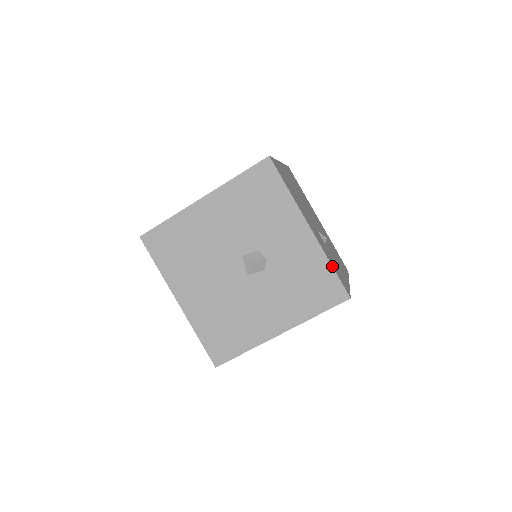
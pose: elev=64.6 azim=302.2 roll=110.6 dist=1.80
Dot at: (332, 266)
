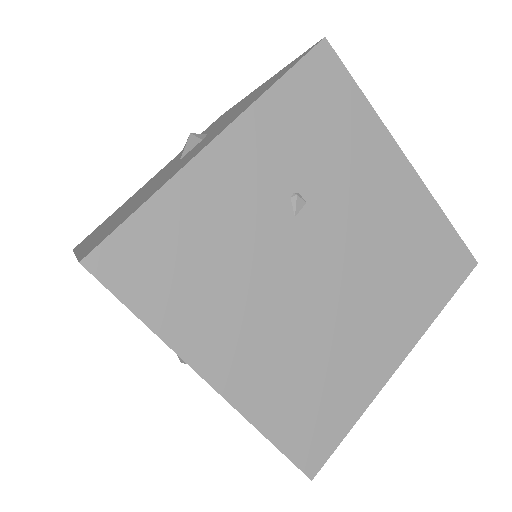
Dot at: (290, 63)
